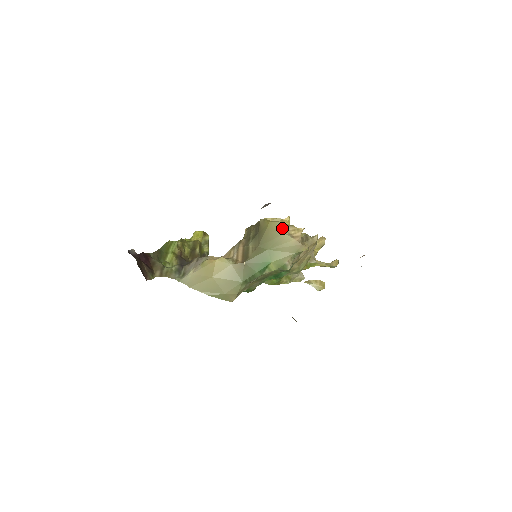
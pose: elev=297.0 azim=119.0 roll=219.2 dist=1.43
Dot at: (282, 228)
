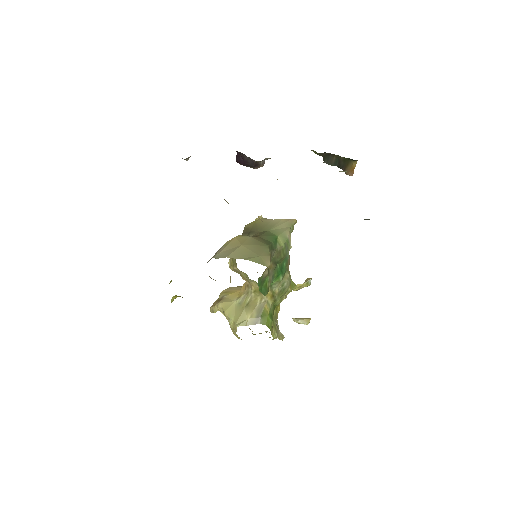
Dot at: (268, 219)
